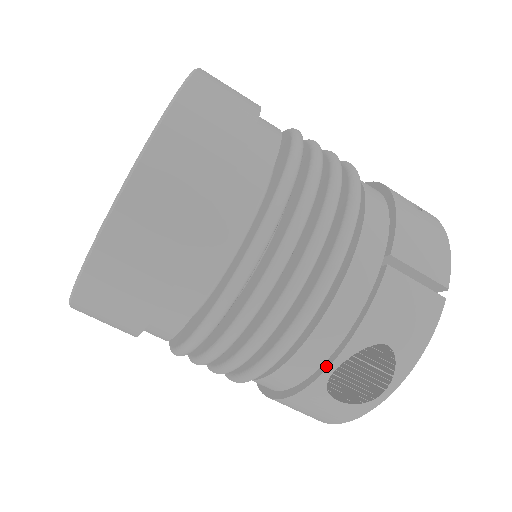
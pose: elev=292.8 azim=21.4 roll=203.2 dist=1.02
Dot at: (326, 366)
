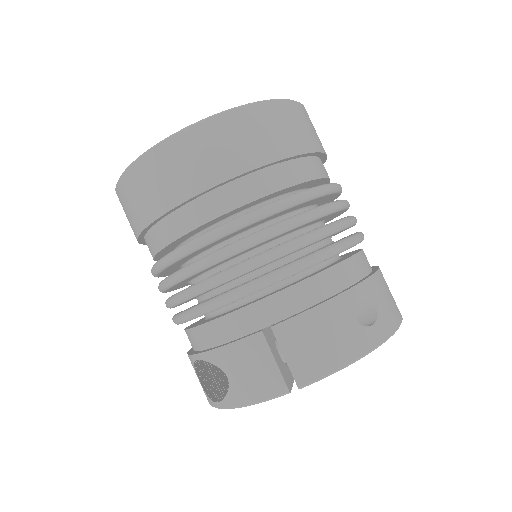
Dot at: (196, 353)
